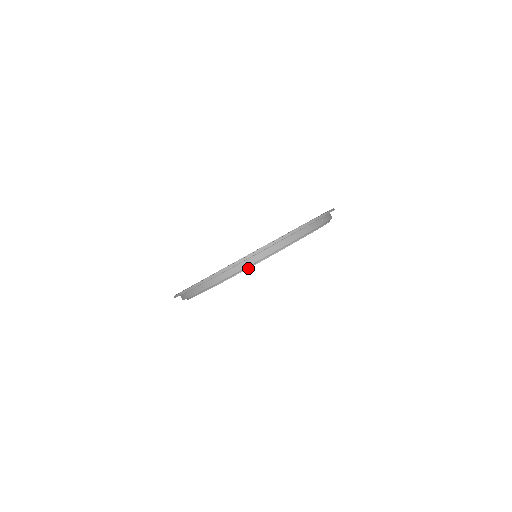
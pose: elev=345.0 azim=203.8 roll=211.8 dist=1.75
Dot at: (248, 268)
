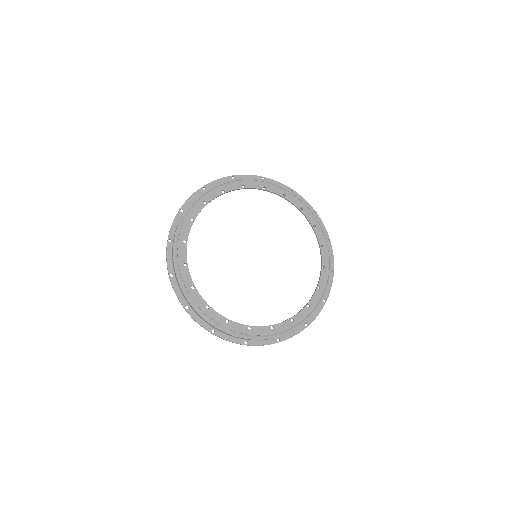
Dot at: (188, 214)
